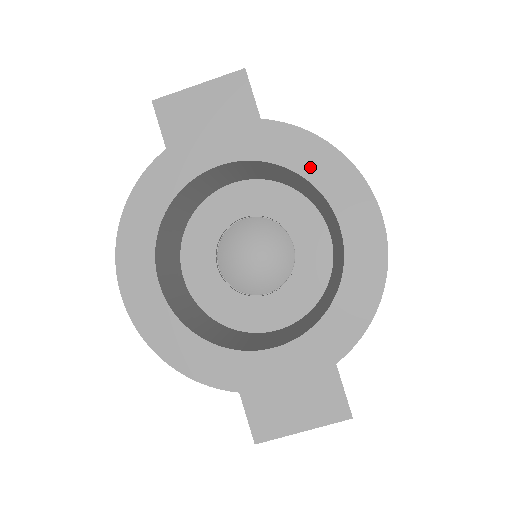
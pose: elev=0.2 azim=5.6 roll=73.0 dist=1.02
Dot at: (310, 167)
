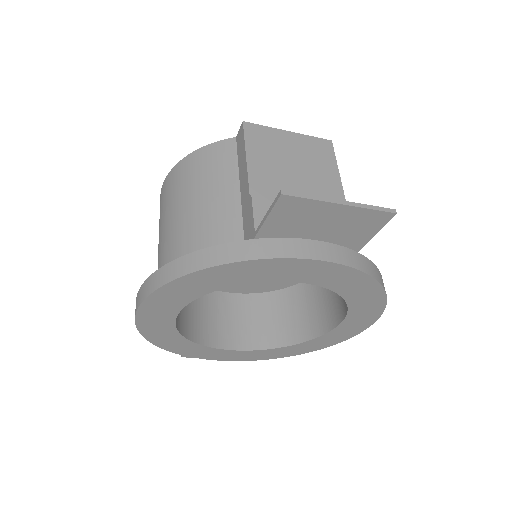
Dot at: (358, 302)
